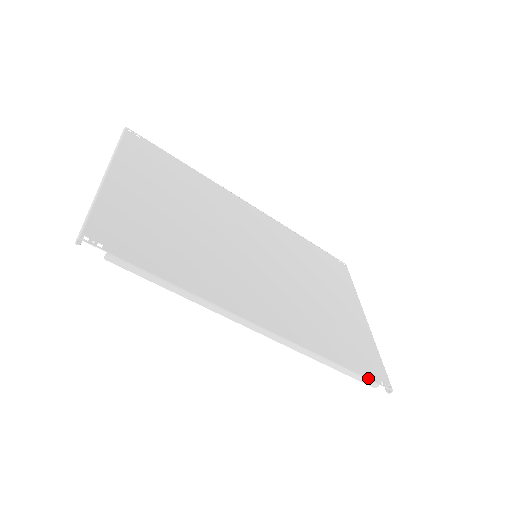
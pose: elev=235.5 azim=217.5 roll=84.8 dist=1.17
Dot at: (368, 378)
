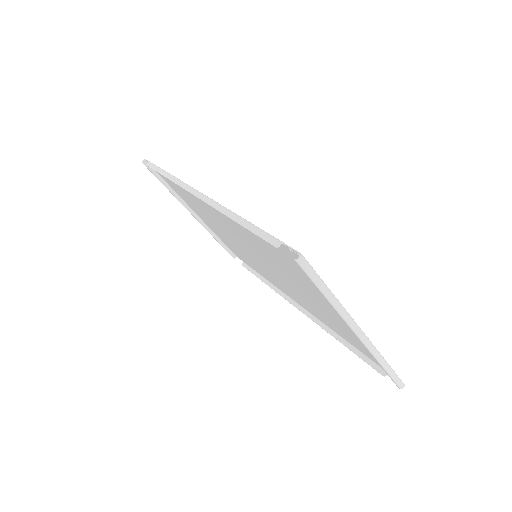
Dot at: (272, 236)
